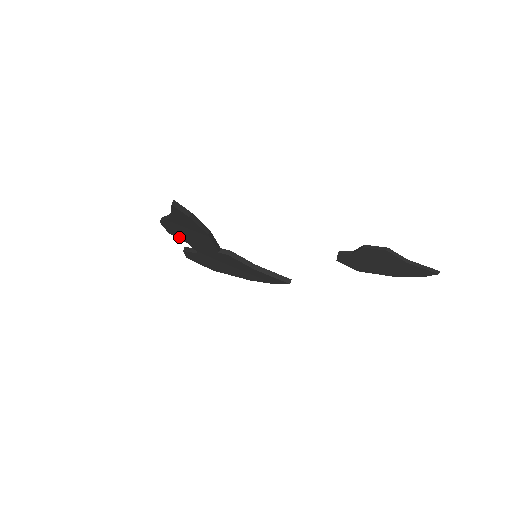
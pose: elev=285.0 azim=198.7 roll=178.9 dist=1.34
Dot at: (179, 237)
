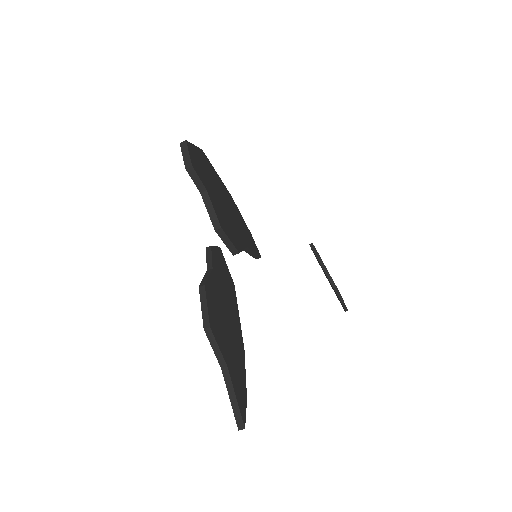
Dot at: occluded
